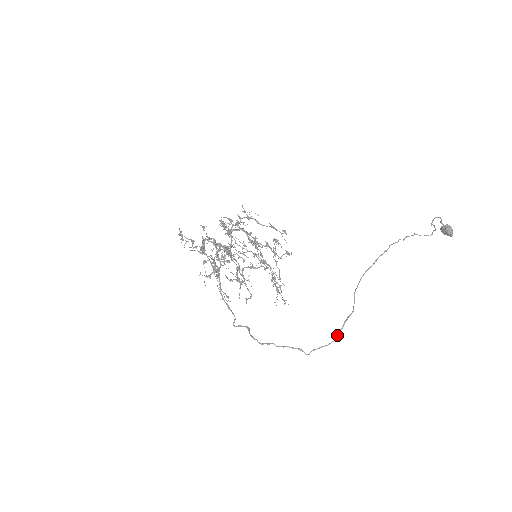
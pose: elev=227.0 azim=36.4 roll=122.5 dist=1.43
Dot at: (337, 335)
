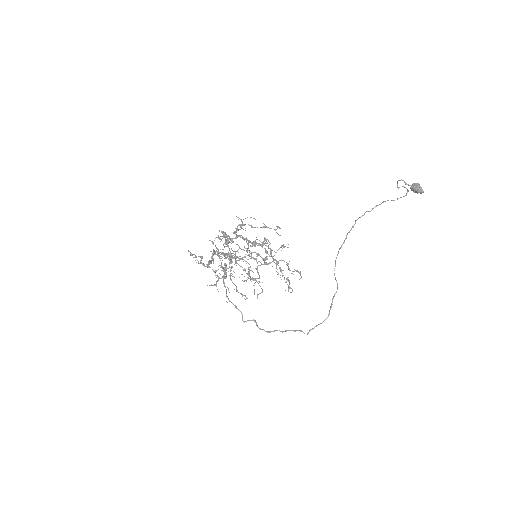
Dot at: (329, 312)
